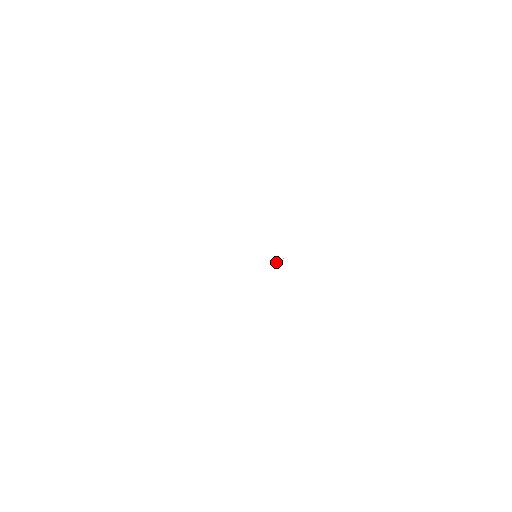
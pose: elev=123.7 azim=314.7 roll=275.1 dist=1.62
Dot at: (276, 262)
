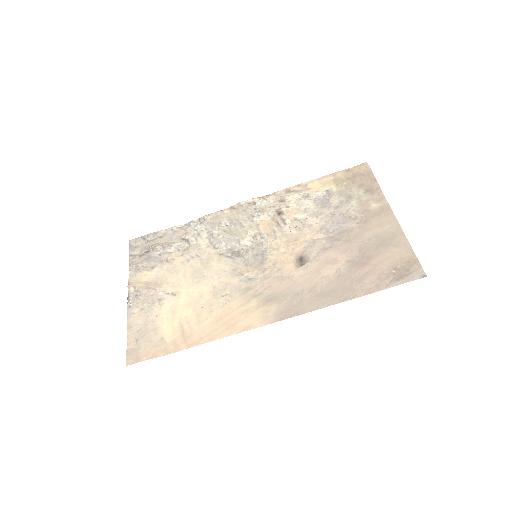
Dot at: (279, 210)
